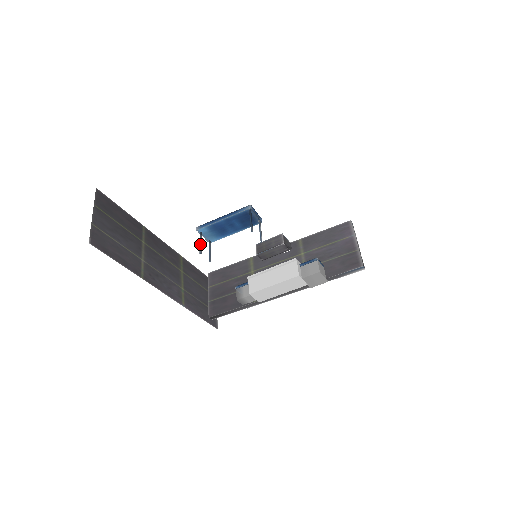
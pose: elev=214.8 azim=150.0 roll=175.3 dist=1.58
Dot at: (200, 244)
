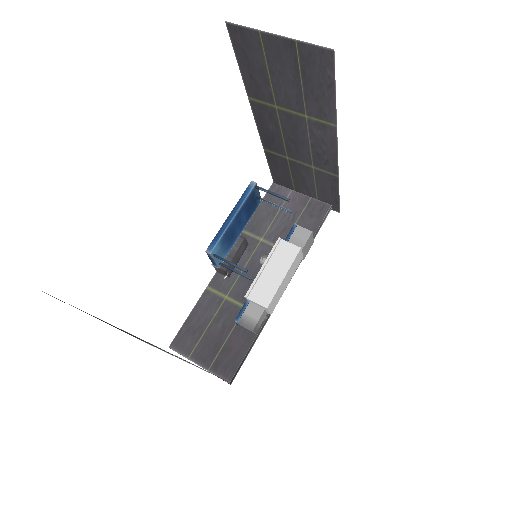
Dot at: (233, 264)
